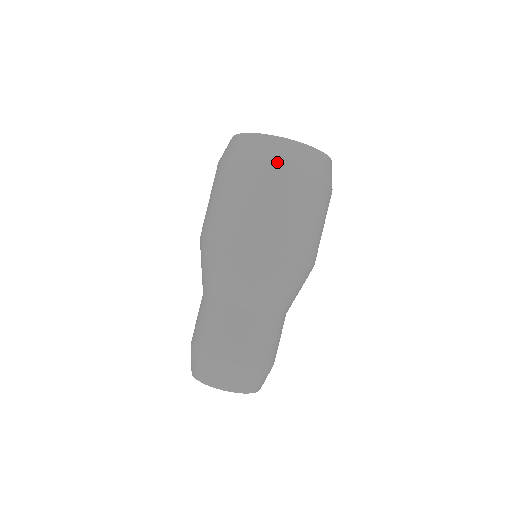
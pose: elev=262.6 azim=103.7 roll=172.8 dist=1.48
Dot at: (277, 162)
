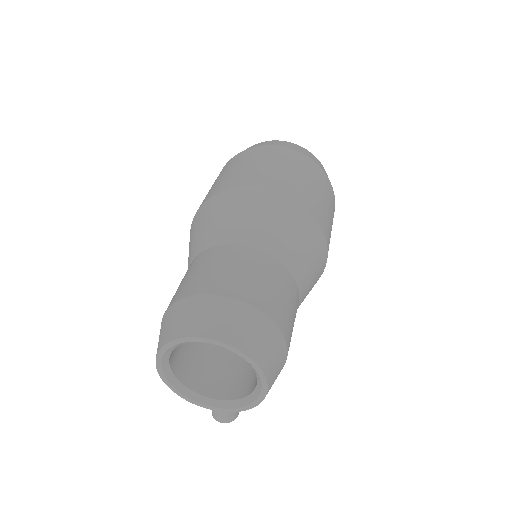
Dot at: (274, 144)
